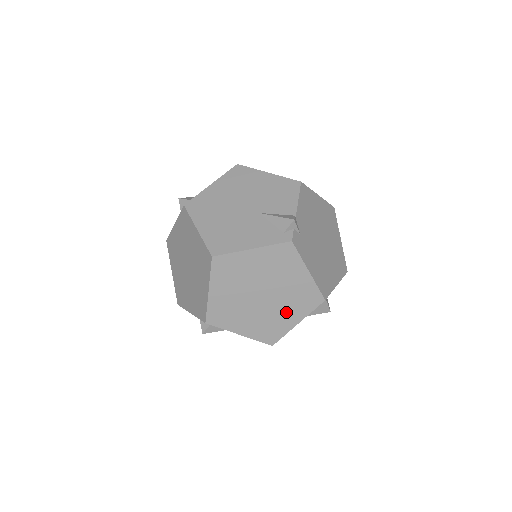
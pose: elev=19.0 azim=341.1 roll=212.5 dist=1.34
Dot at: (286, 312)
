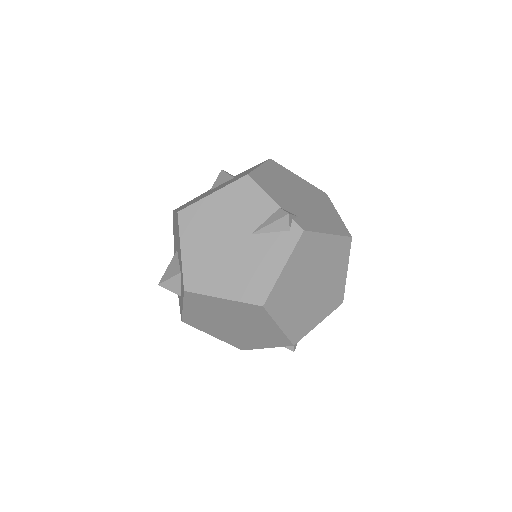
Dot at: (335, 275)
